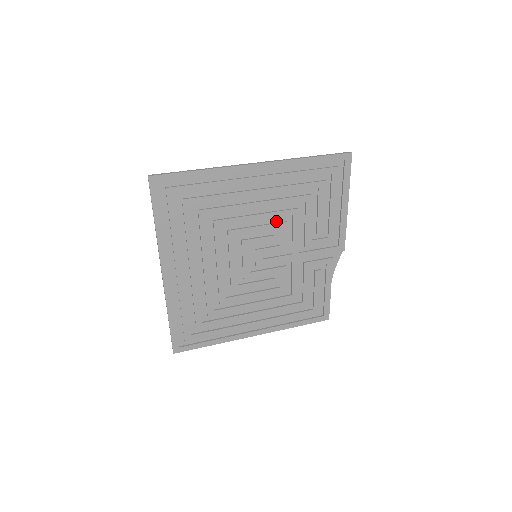
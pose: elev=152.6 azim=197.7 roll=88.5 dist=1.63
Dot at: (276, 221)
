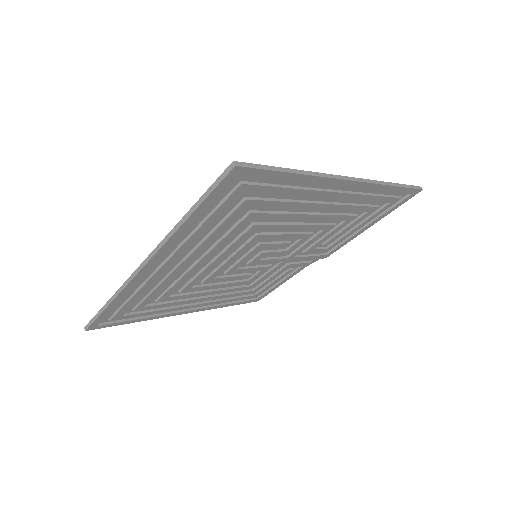
Dot at: (305, 230)
